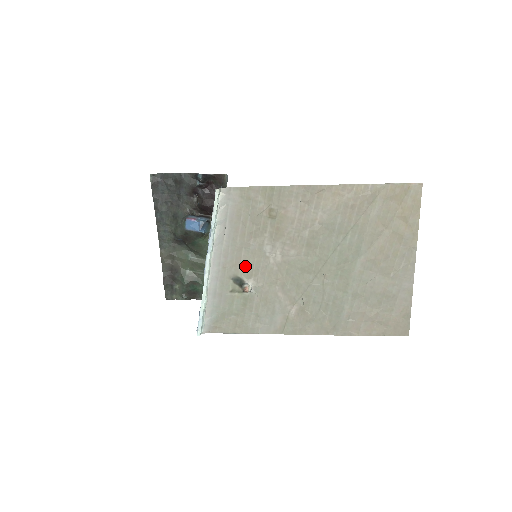
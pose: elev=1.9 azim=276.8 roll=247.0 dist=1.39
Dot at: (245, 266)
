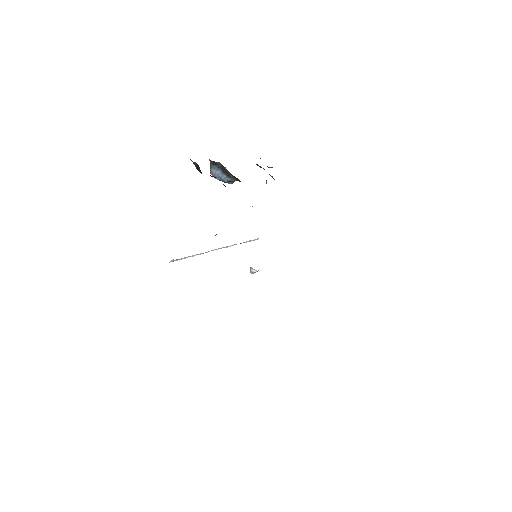
Dot at: occluded
